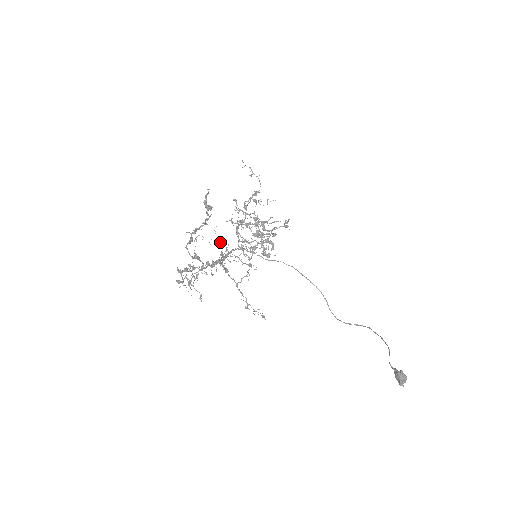
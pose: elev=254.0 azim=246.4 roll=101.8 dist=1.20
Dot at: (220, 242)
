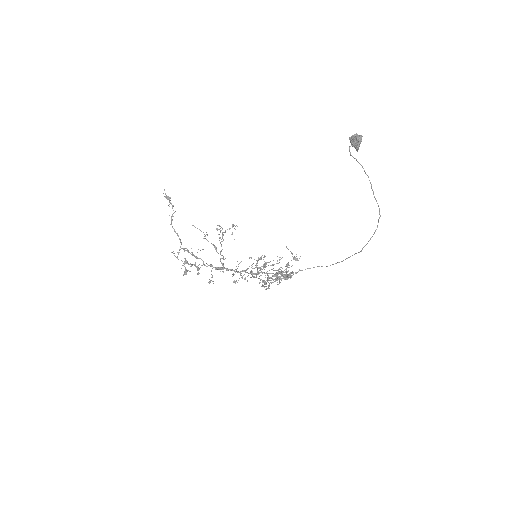
Dot at: occluded
